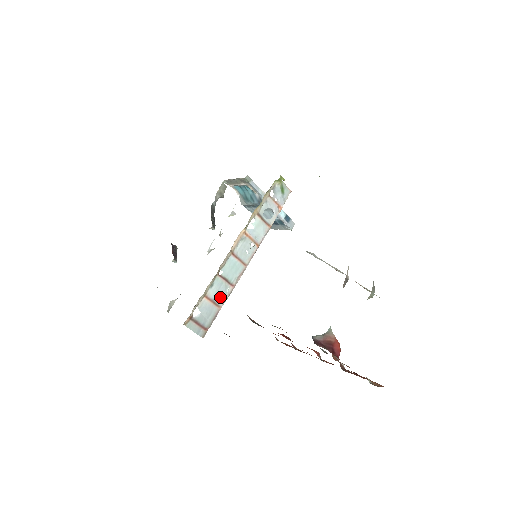
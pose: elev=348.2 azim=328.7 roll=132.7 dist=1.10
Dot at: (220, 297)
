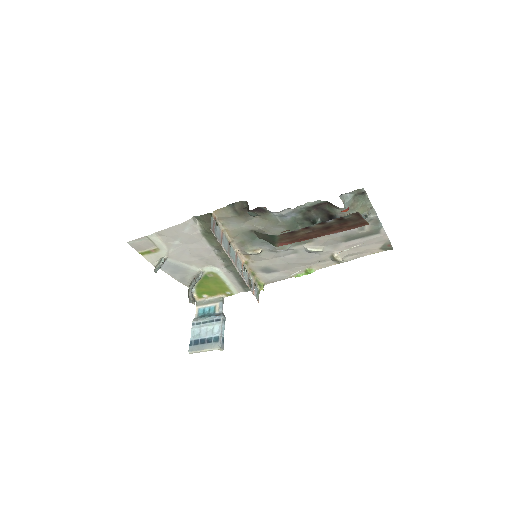
Dot at: (224, 244)
